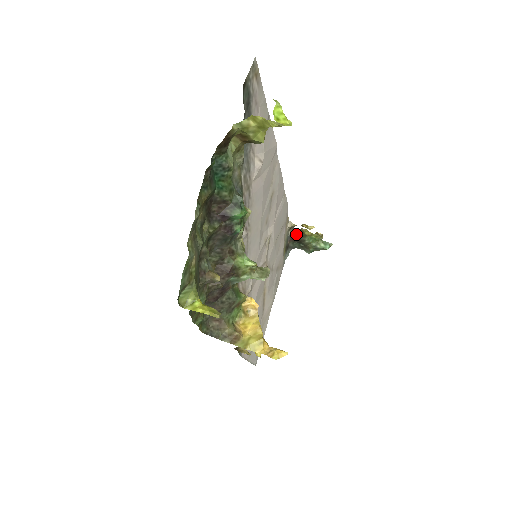
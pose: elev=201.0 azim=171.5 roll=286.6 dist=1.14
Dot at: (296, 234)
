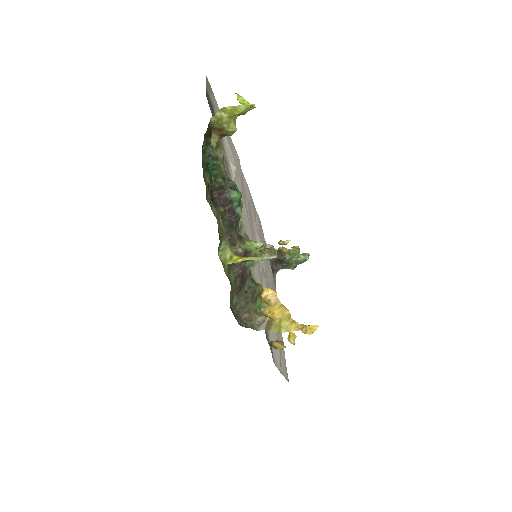
Dot at: occluded
